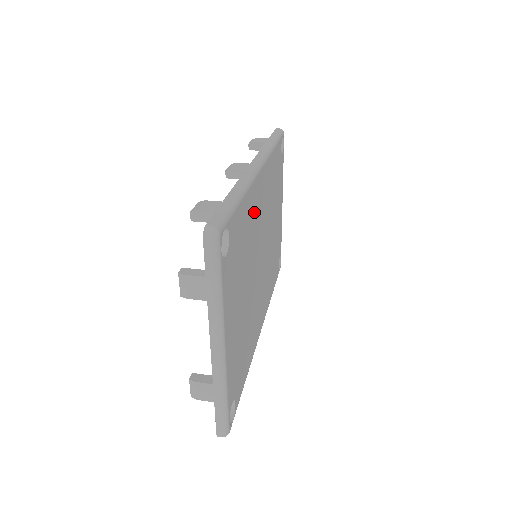
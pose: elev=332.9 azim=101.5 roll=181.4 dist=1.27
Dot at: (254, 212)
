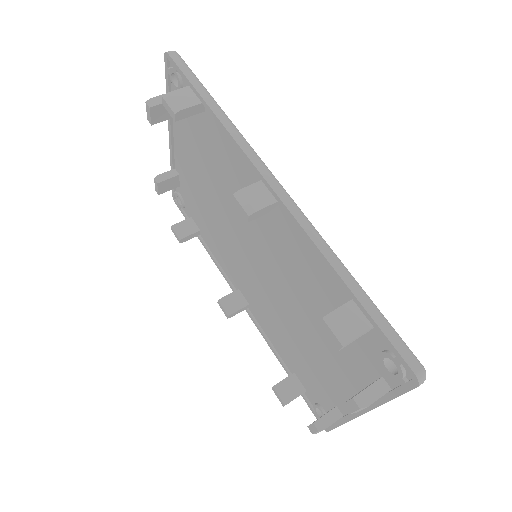
Dot at: occluded
